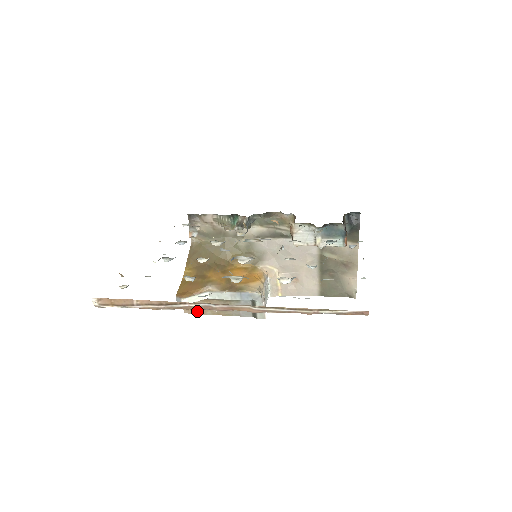
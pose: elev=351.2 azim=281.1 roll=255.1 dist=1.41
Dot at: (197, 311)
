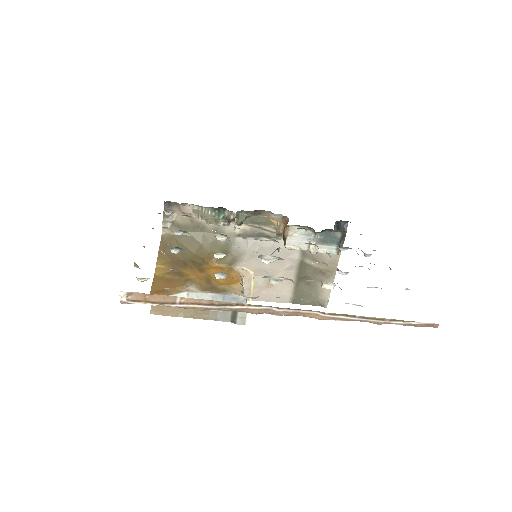
Dot at: (167, 312)
